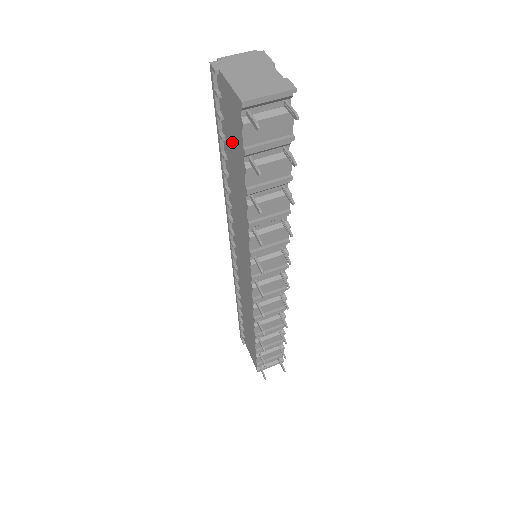
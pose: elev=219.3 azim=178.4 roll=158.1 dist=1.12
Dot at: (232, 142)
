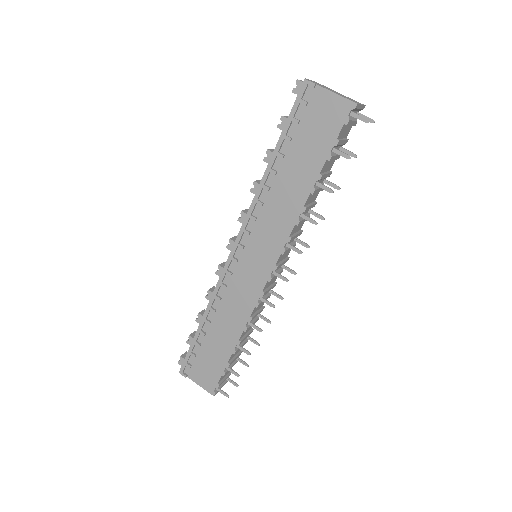
Dot at: (310, 139)
